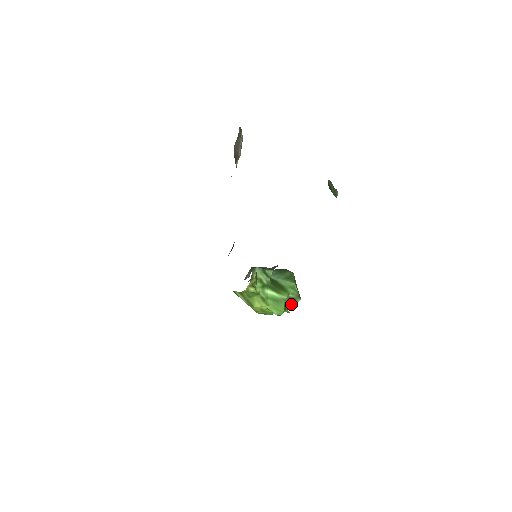
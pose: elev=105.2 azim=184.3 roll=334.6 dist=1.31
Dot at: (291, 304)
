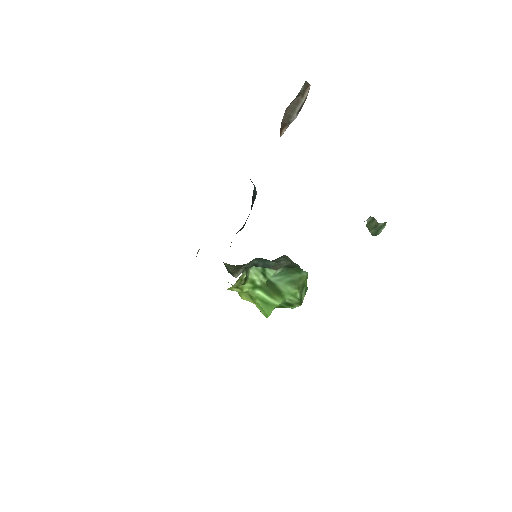
Dot at: (287, 306)
